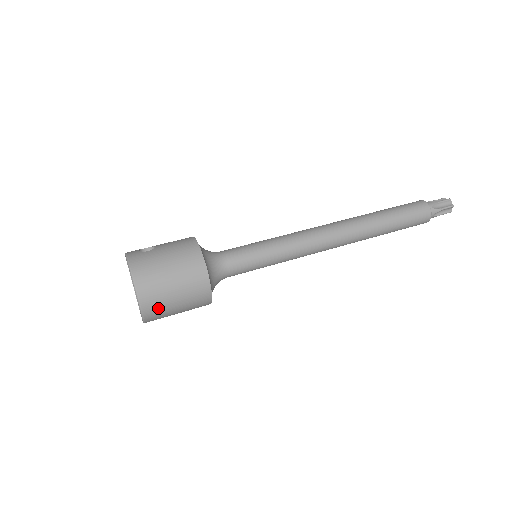
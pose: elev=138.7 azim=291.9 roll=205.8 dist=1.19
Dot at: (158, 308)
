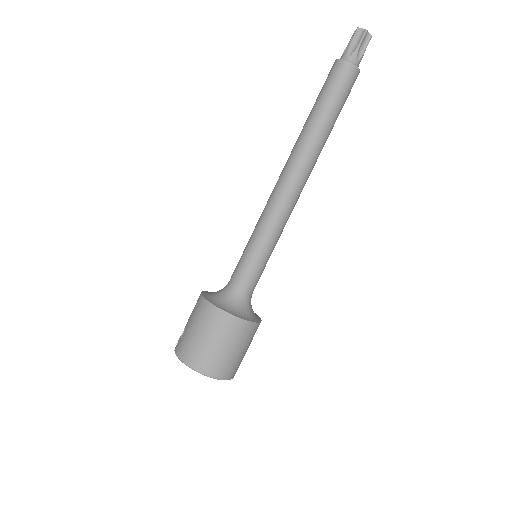
Dot at: (224, 366)
